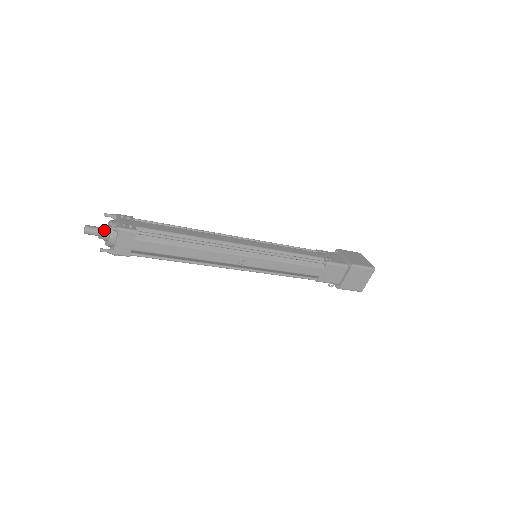
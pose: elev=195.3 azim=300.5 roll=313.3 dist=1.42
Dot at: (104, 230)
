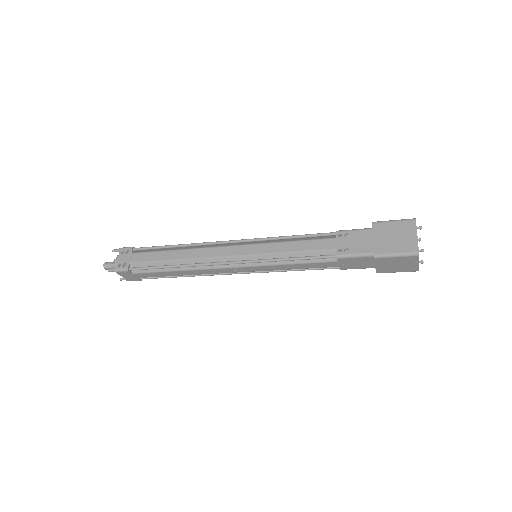
Dot at: (114, 267)
